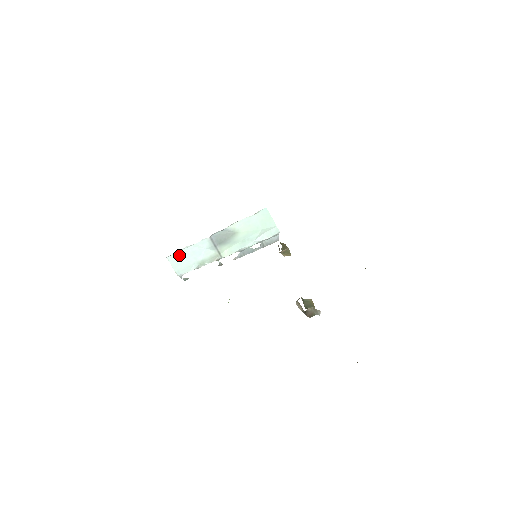
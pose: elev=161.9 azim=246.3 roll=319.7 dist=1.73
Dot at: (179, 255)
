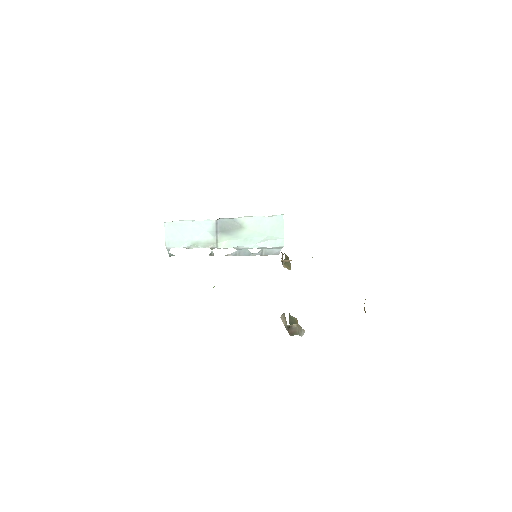
Dot at: (178, 225)
